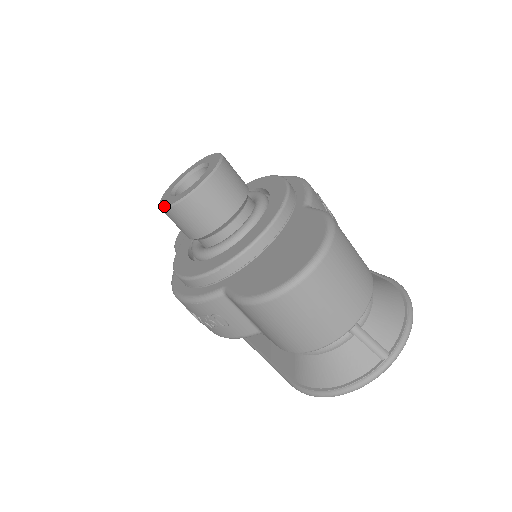
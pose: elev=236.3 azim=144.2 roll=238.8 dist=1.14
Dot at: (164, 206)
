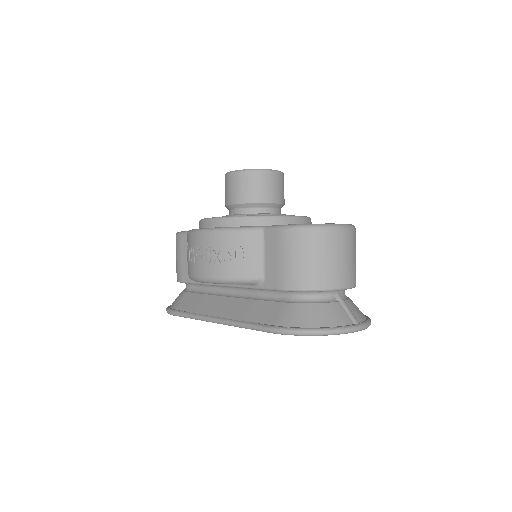
Dot at: (239, 170)
